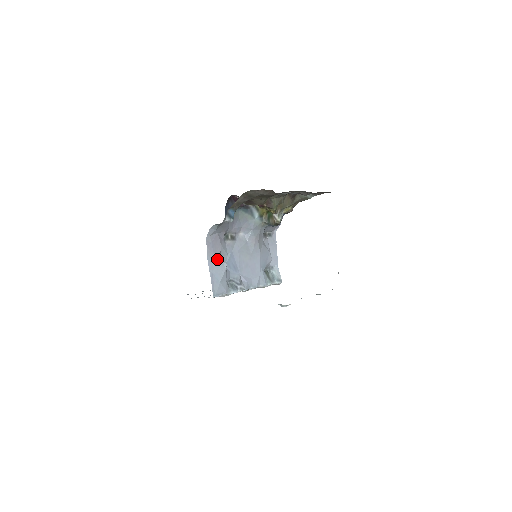
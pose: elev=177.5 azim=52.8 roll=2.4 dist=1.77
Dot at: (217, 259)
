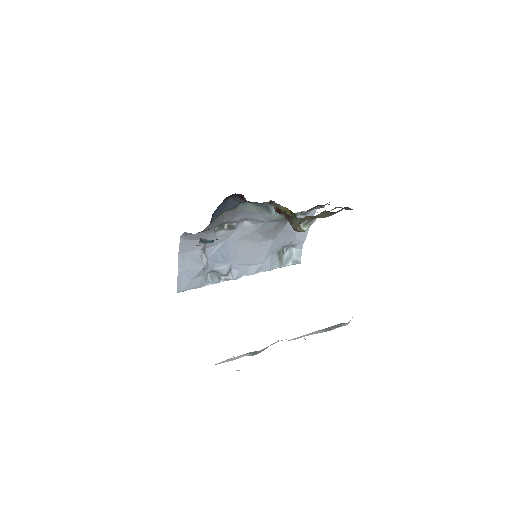
Dot at: (193, 257)
